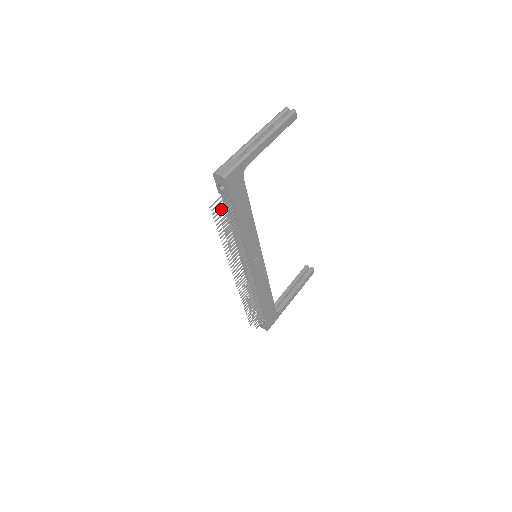
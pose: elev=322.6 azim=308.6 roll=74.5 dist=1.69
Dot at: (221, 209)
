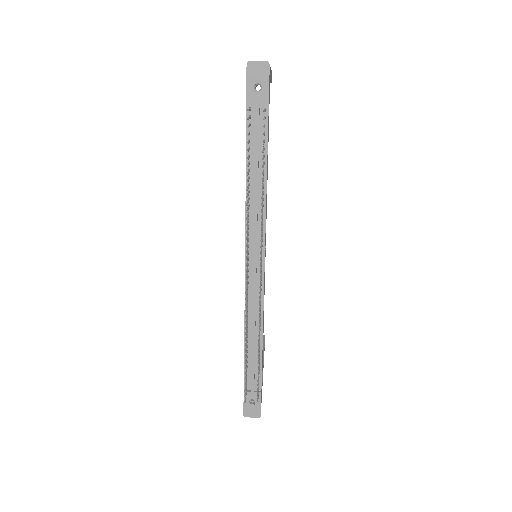
Dot at: (248, 132)
